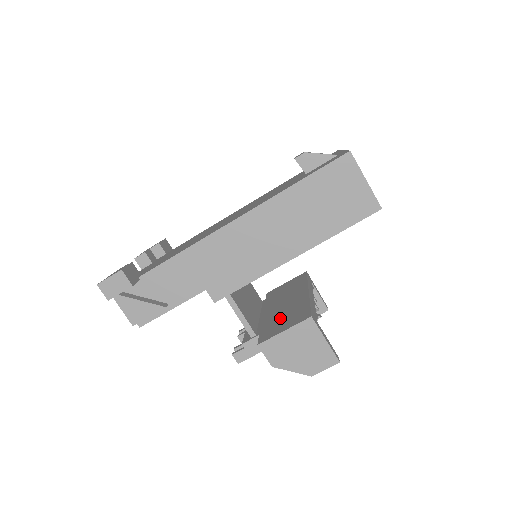
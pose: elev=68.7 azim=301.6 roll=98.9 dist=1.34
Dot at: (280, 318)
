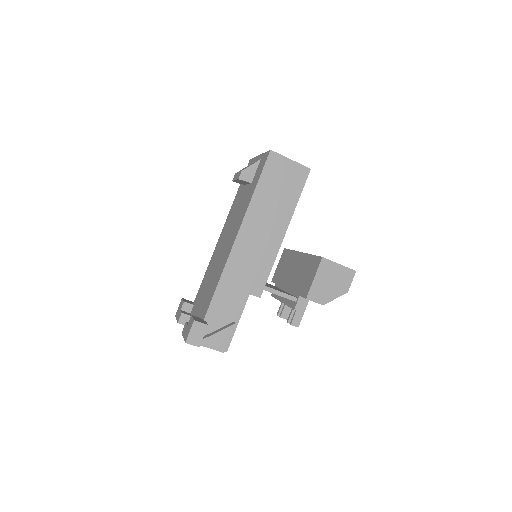
Dot at: (302, 278)
